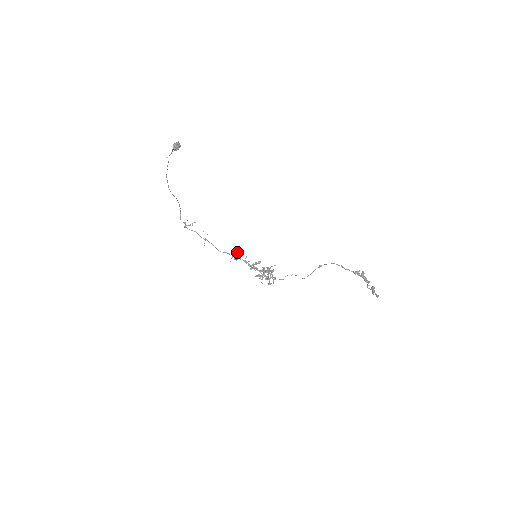
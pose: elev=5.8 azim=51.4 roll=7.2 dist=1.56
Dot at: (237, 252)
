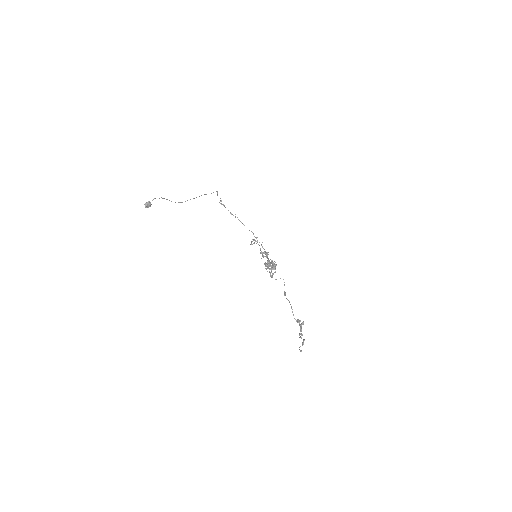
Dot at: occluded
